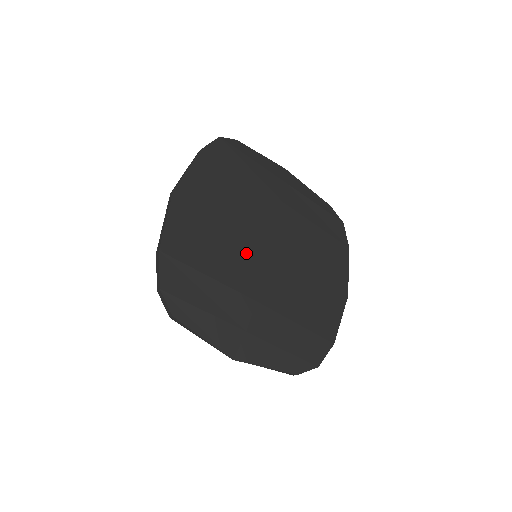
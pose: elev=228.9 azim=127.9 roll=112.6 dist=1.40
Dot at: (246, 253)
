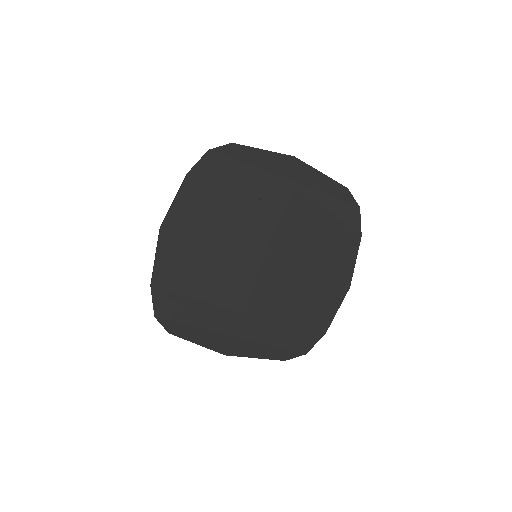
Dot at: (235, 271)
